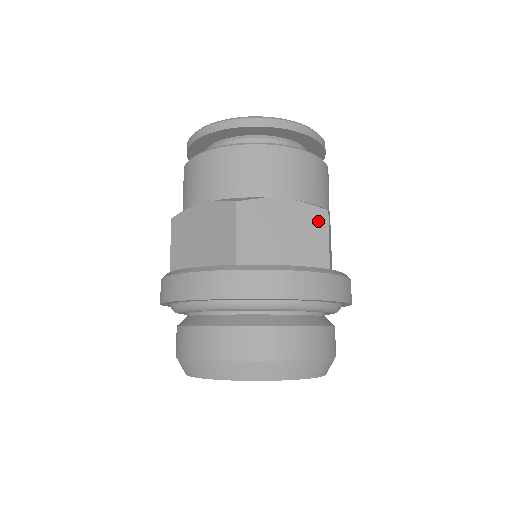
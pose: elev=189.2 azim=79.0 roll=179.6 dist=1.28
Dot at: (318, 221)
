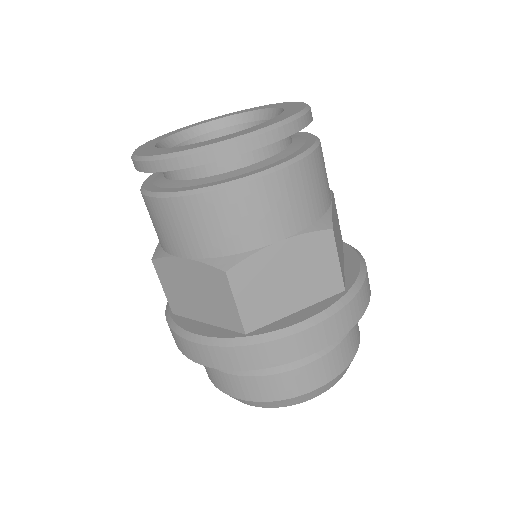
Dot at: (219, 283)
